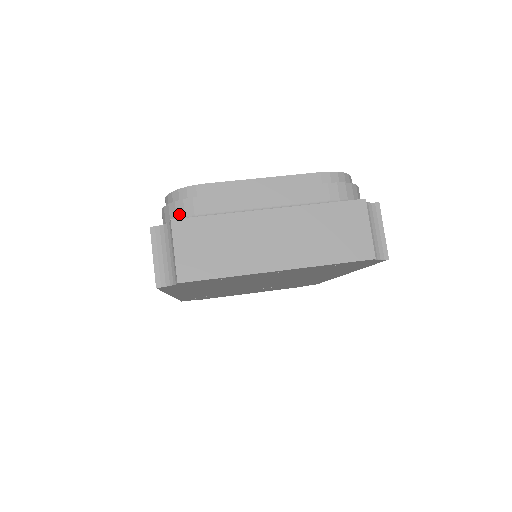
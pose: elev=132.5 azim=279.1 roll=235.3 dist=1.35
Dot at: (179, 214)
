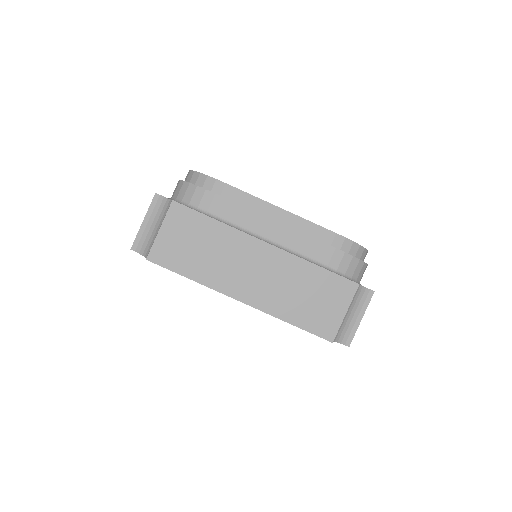
Dot at: (186, 197)
